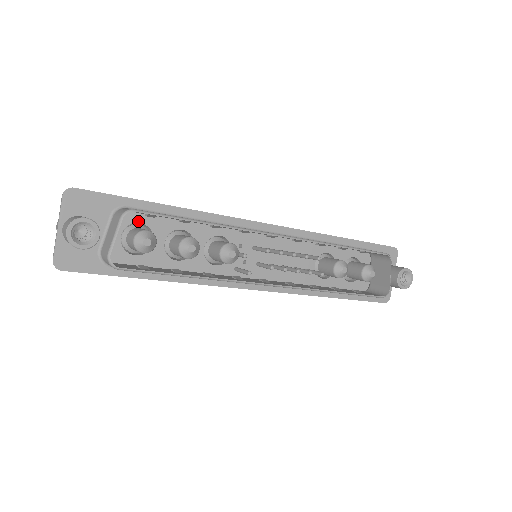
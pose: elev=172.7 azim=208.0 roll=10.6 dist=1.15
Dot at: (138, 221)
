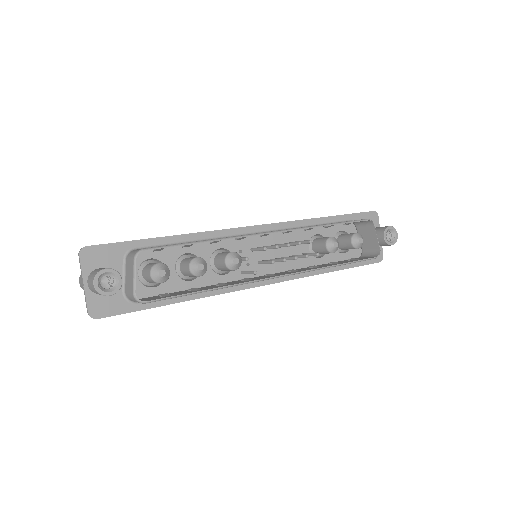
Dot at: (148, 257)
